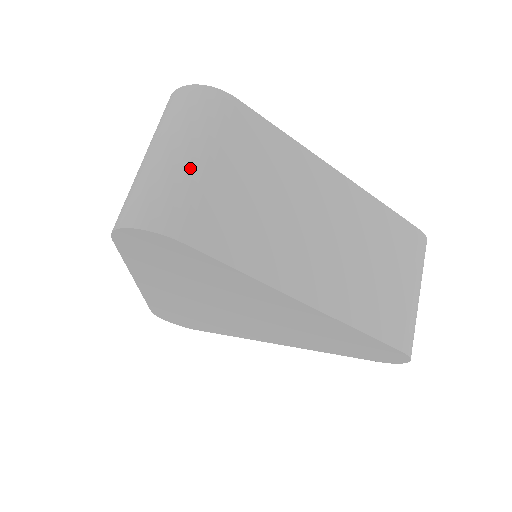
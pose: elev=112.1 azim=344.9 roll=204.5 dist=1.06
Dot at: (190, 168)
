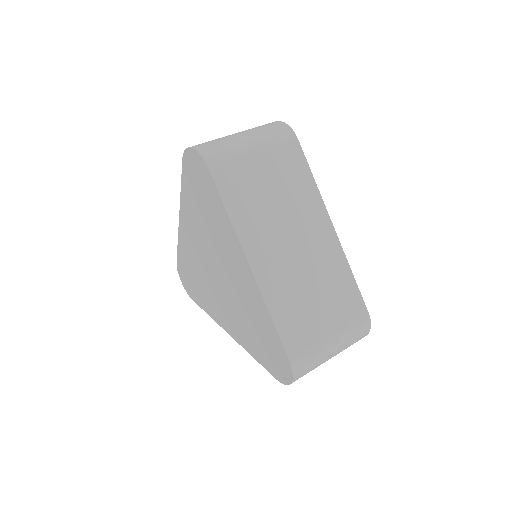
Dot at: (244, 146)
